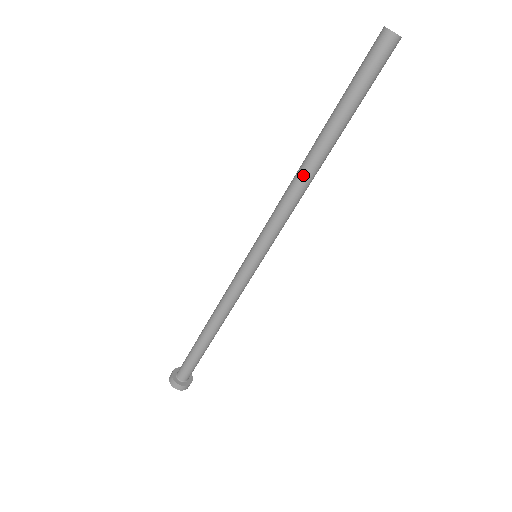
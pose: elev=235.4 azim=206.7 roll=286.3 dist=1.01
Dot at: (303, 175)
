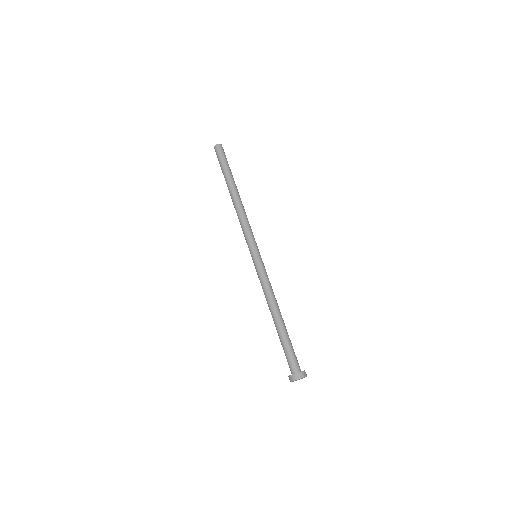
Dot at: (237, 204)
